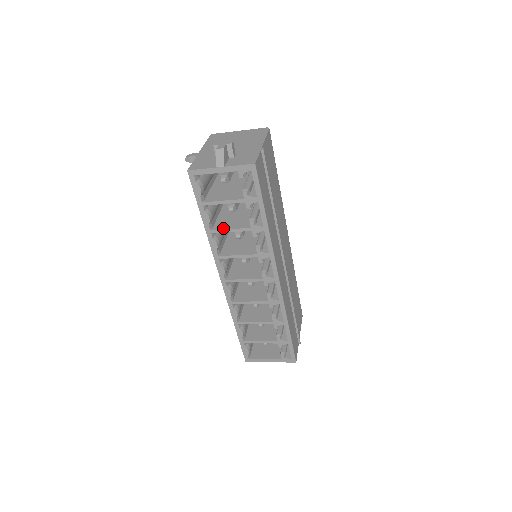
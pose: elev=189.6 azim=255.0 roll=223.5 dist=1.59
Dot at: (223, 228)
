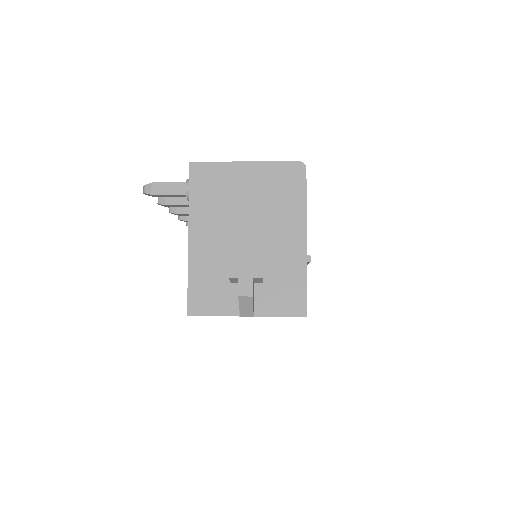
Dot at: occluded
